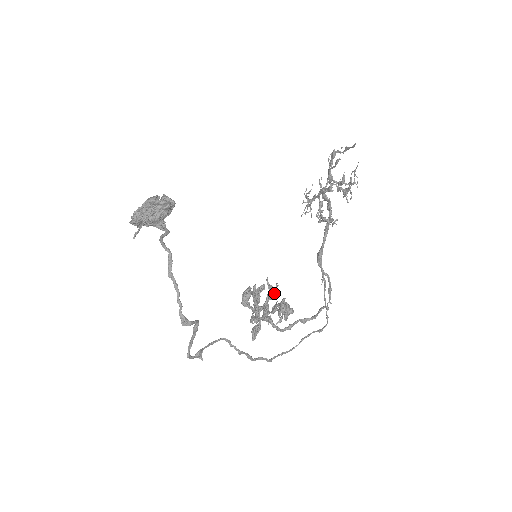
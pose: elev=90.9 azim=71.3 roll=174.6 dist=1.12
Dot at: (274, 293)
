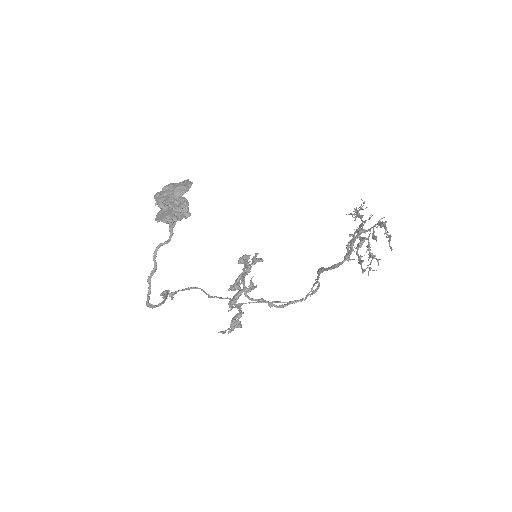
Dot at: (250, 290)
